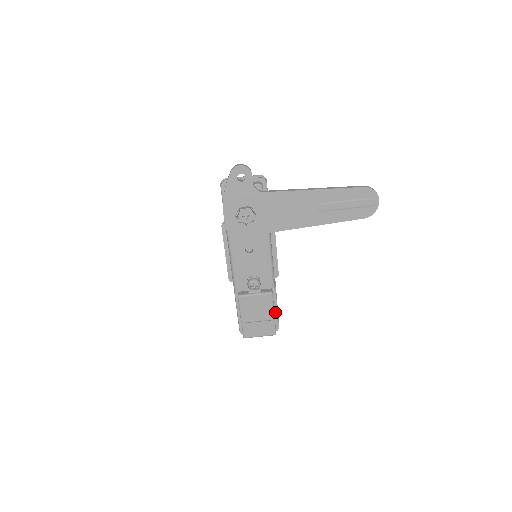
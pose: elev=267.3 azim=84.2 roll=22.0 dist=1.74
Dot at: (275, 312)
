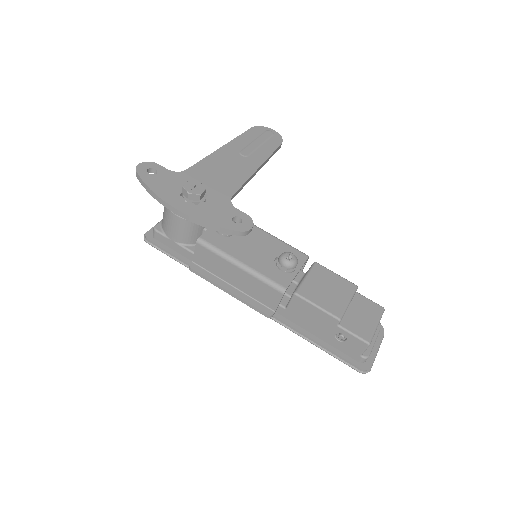
Dot at: occluded
